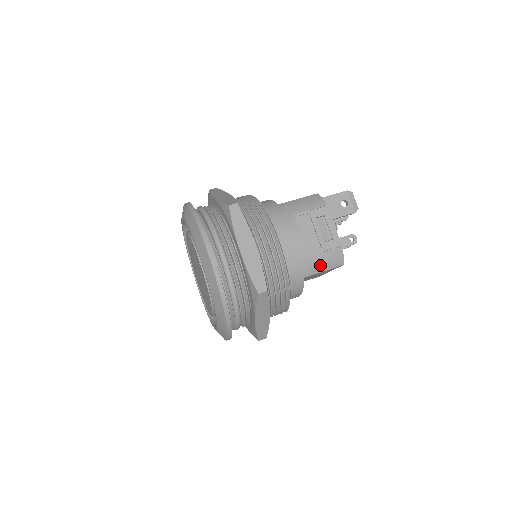
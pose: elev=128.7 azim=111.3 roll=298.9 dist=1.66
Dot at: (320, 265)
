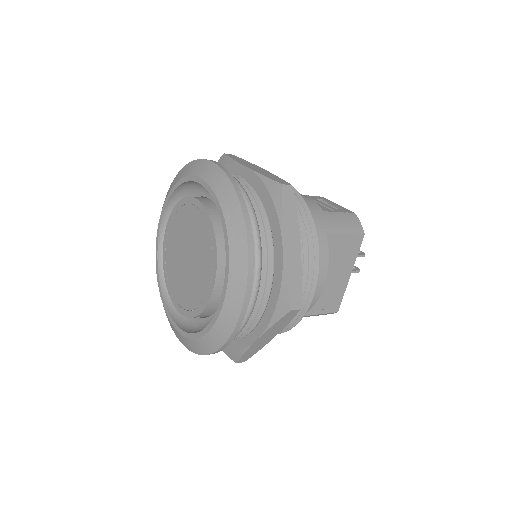
Dot at: (339, 224)
